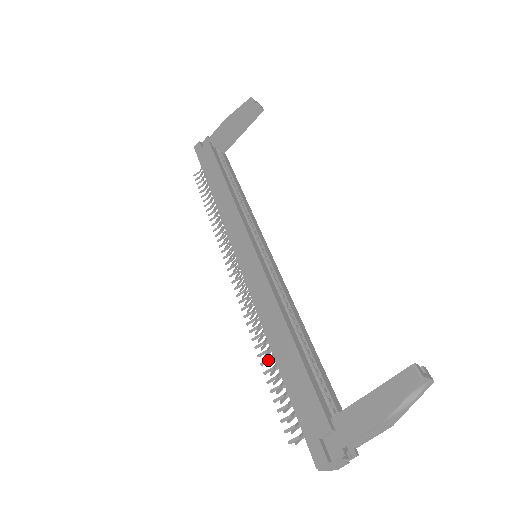
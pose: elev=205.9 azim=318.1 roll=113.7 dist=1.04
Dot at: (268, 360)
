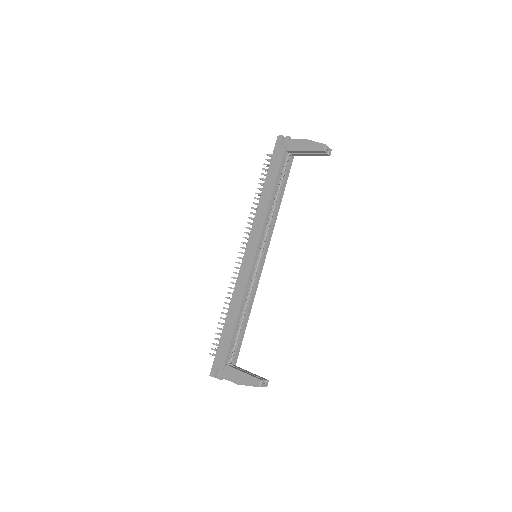
Dot at: (225, 314)
